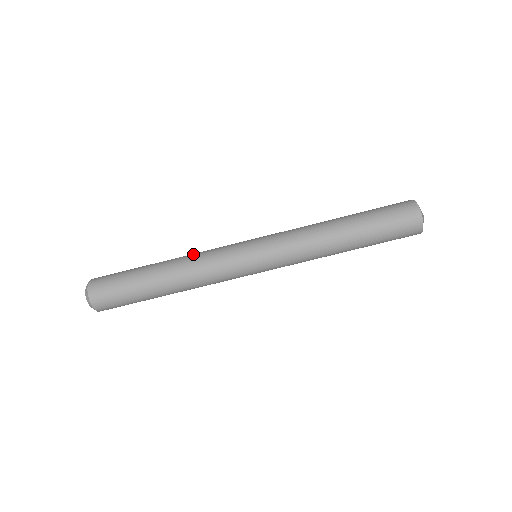
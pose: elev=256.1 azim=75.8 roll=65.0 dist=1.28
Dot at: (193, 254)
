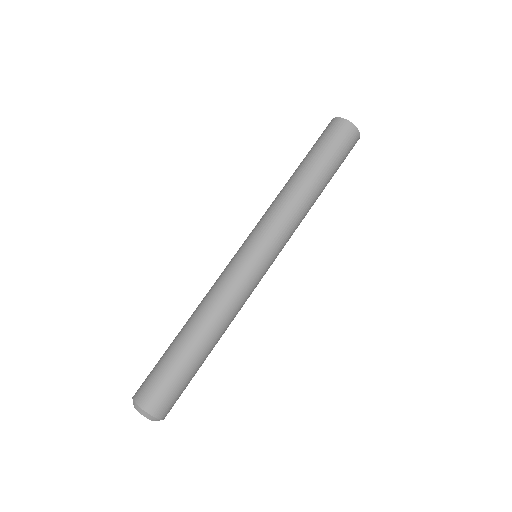
Dot at: (204, 297)
